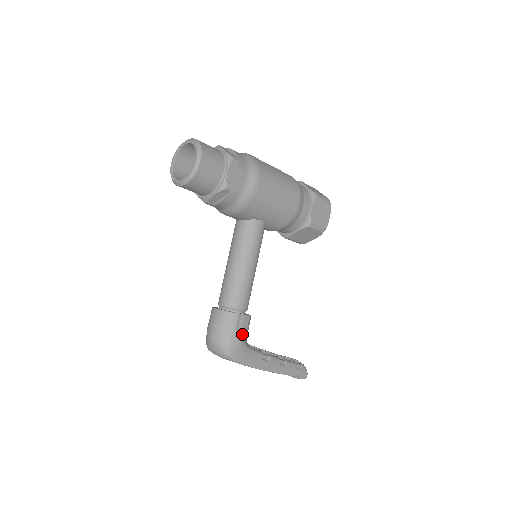
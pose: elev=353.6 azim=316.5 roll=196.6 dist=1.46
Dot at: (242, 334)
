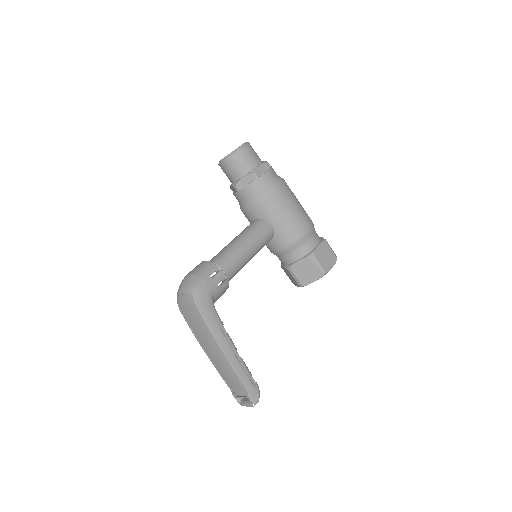
Dot at: (213, 285)
